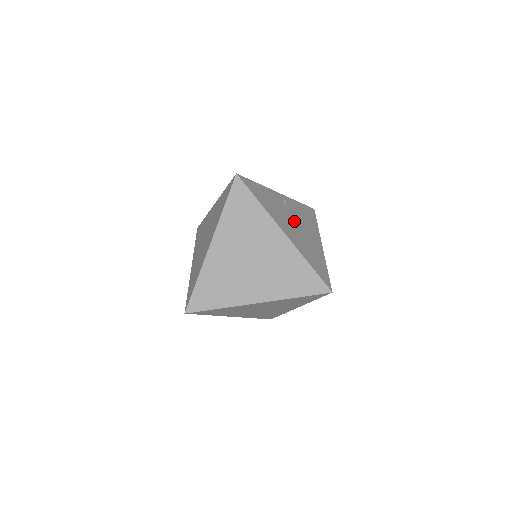
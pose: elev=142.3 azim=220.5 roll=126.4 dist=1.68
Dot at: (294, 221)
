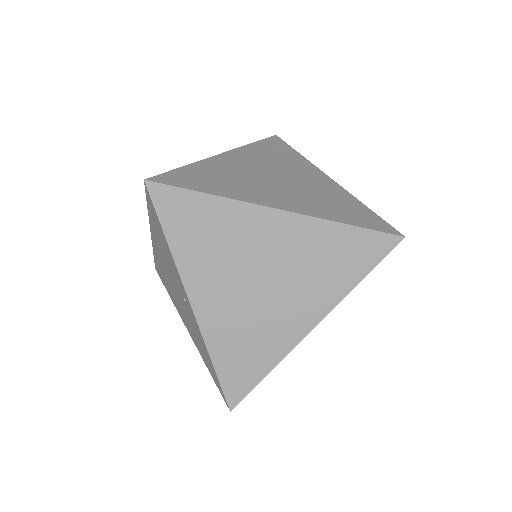
Dot at: occluded
